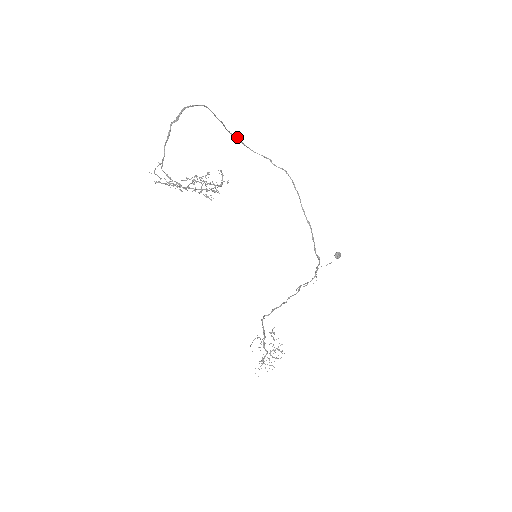
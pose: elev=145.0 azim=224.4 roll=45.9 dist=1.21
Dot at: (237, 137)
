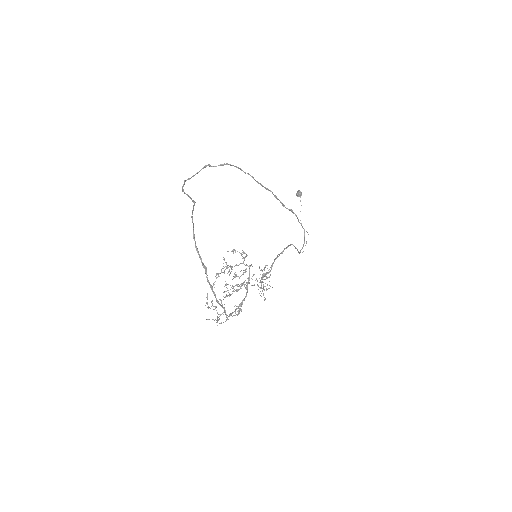
Dot at: (184, 182)
